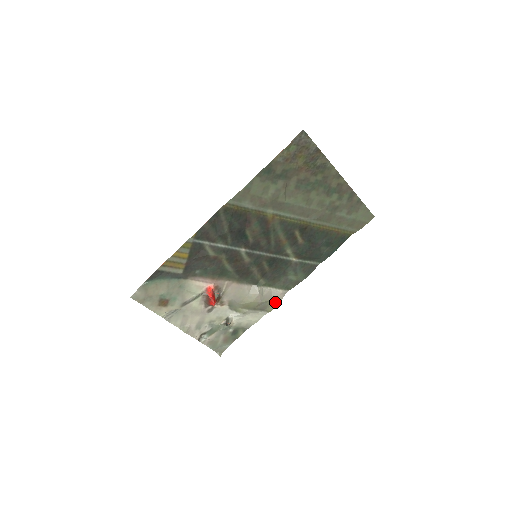
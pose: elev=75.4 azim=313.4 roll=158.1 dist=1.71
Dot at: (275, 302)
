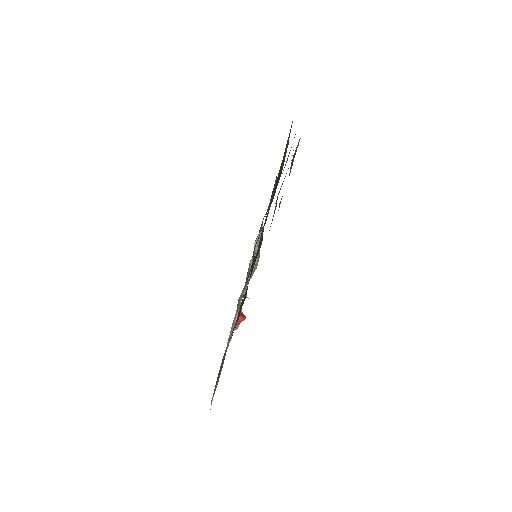
Dot at: occluded
